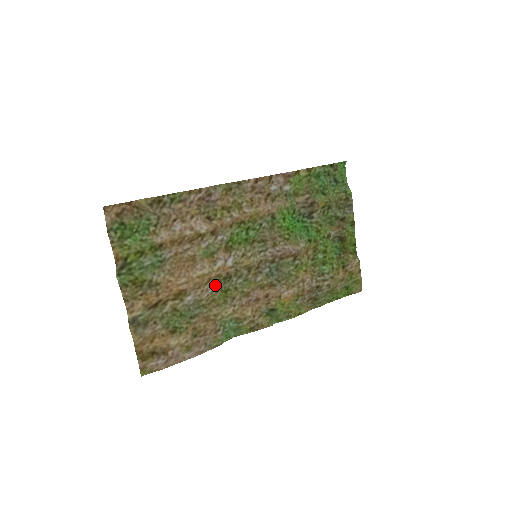
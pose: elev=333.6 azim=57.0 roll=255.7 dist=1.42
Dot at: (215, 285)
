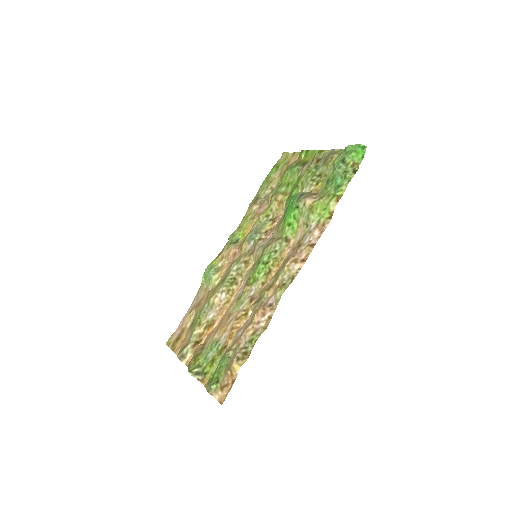
Dot at: (224, 291)
